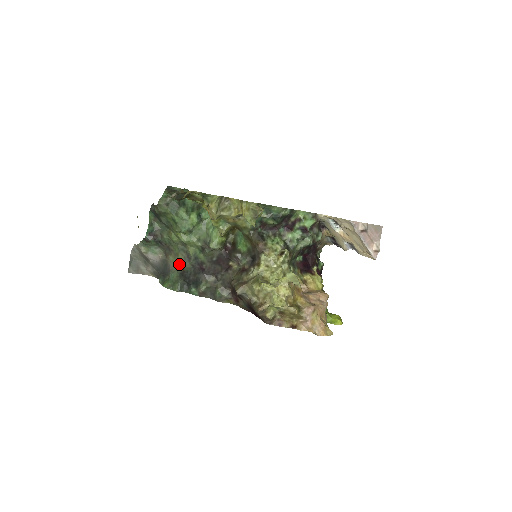
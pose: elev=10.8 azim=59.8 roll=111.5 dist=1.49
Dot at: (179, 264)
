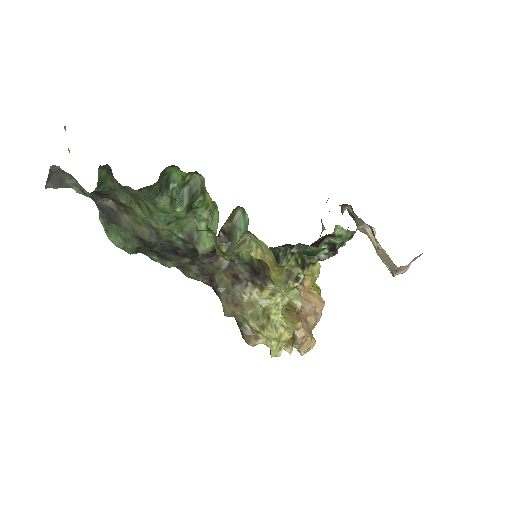
Dot at: (140, 233)
